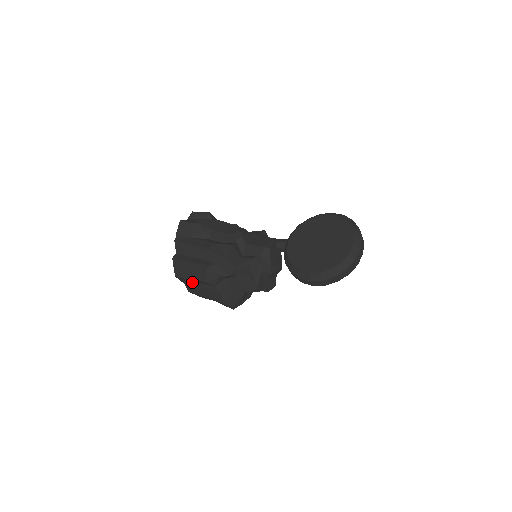
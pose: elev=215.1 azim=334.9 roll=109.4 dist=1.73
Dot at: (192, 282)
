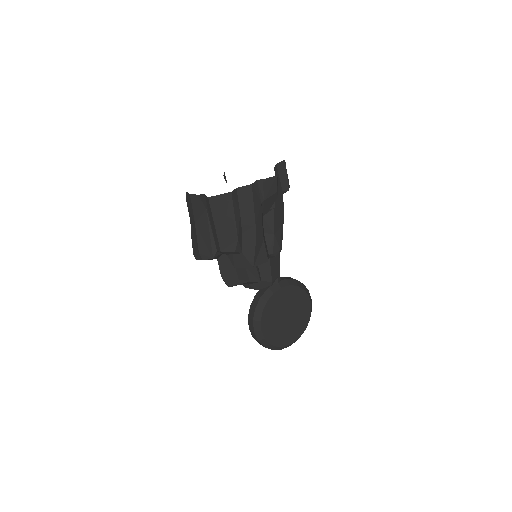
Dot at: (209, 214)
